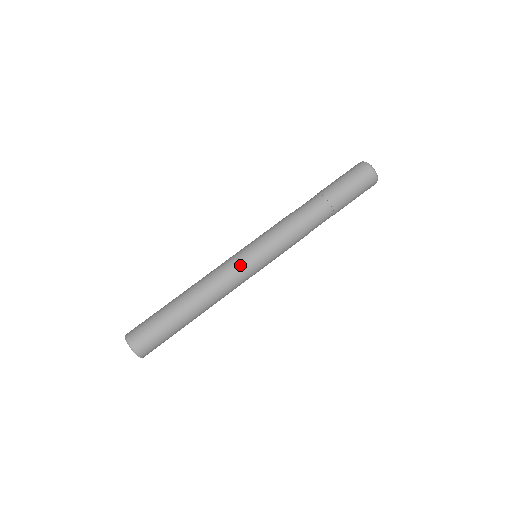
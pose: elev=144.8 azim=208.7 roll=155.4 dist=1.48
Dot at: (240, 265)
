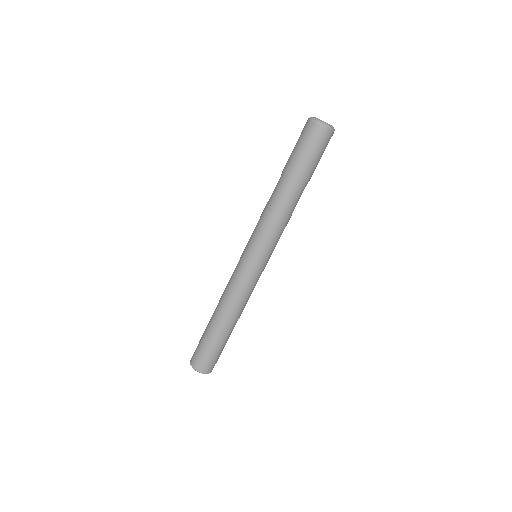
Dot at: (254, 278)
